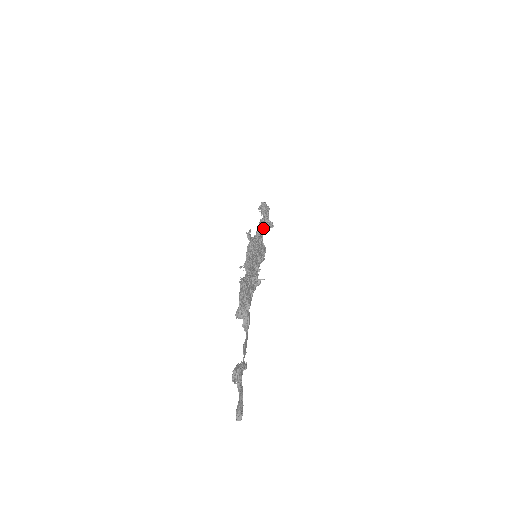
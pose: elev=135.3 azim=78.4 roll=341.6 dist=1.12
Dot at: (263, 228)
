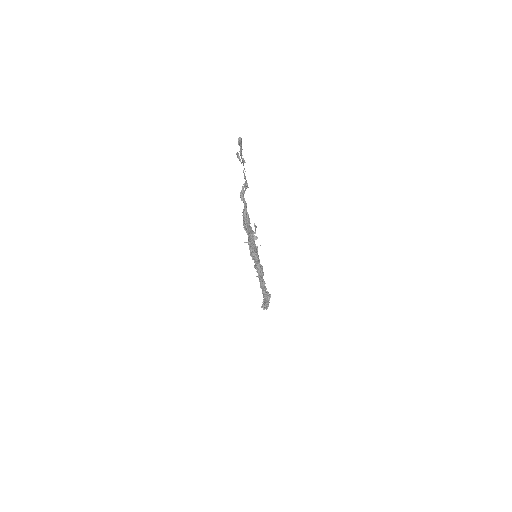
Dot at: occluded
